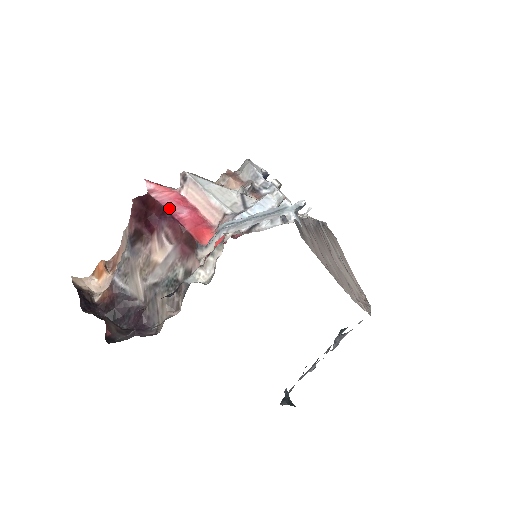
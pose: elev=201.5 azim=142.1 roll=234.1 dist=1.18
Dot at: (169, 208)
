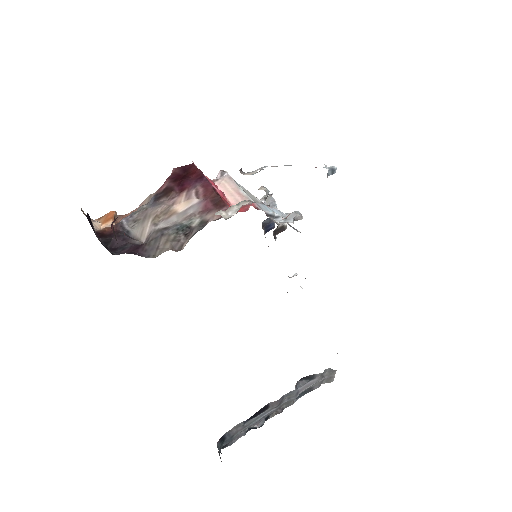
Dot at: occluded
